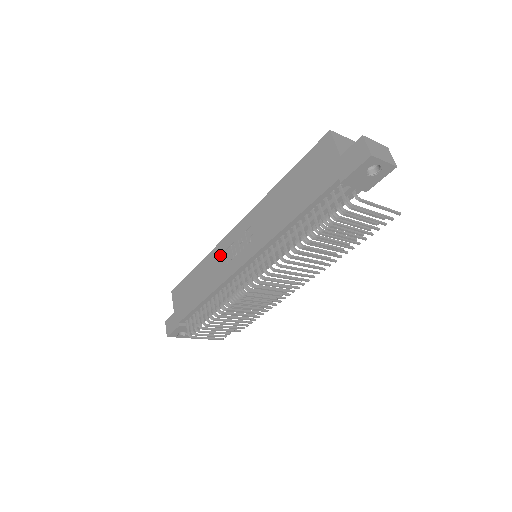
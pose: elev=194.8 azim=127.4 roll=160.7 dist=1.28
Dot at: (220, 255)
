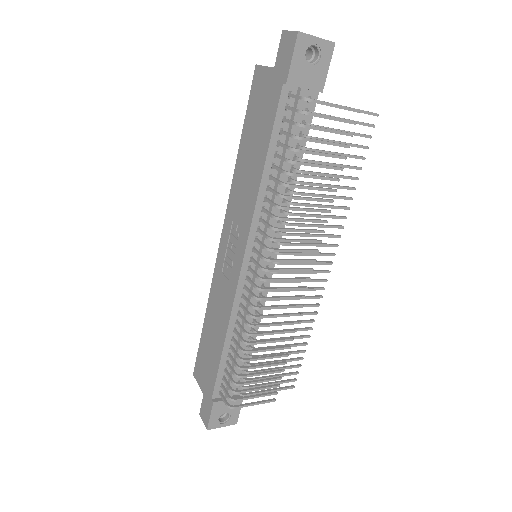
Dot at: (219, 281)
